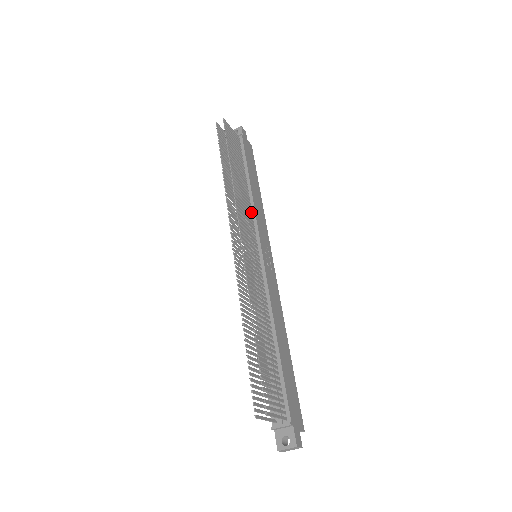
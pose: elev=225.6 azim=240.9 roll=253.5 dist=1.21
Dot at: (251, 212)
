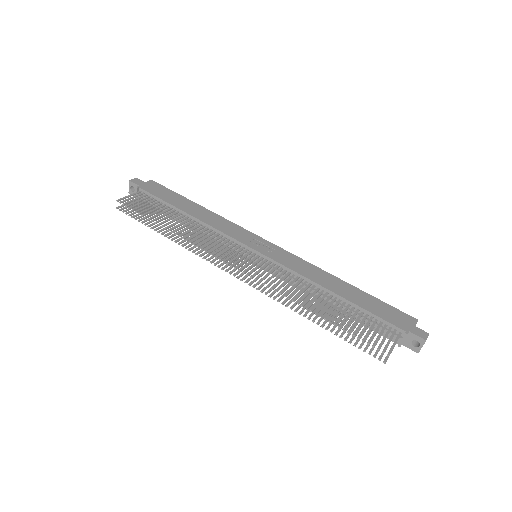
Dot at: (215, 233)
